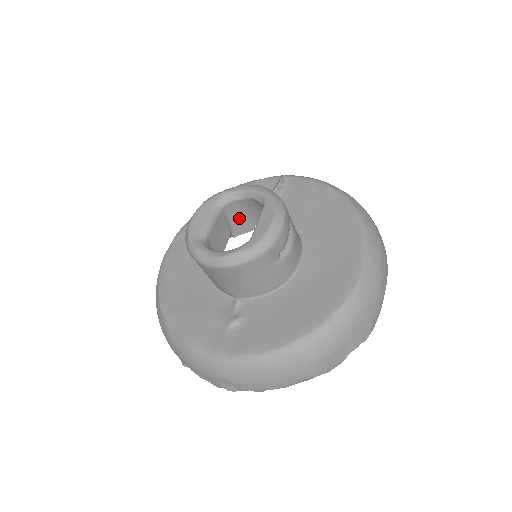
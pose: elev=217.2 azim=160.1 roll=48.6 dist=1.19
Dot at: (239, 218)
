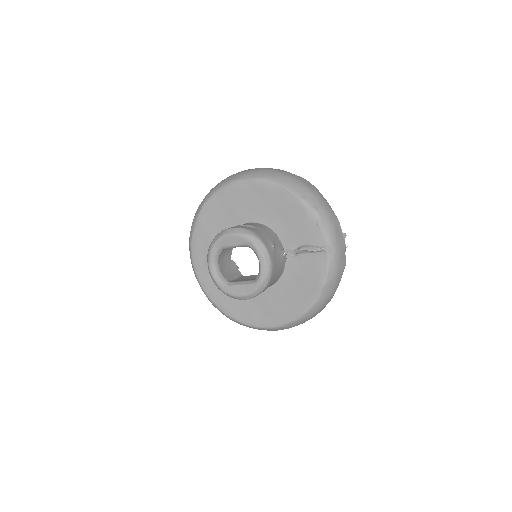
Dot at: occluded
